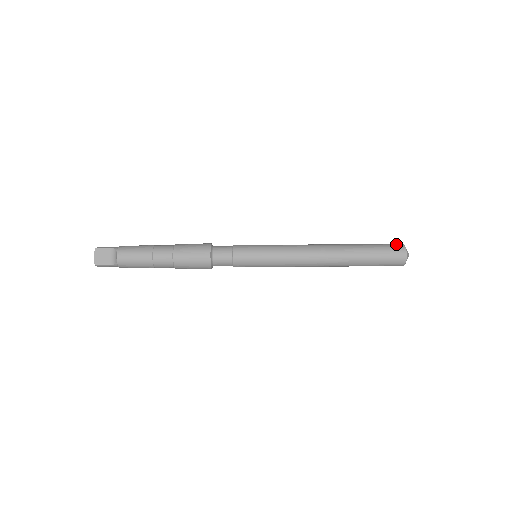
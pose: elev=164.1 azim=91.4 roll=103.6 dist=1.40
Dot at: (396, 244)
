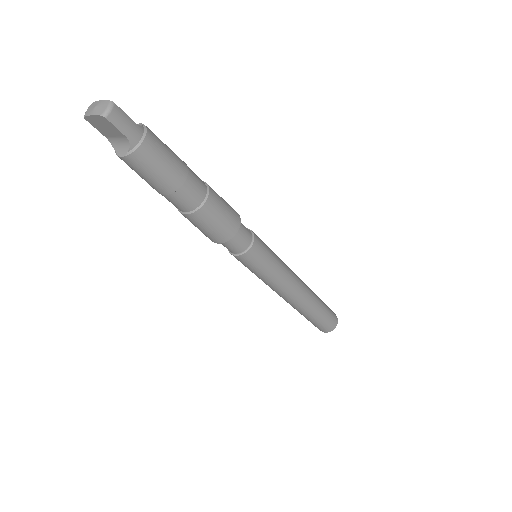
Dot at: occluded
